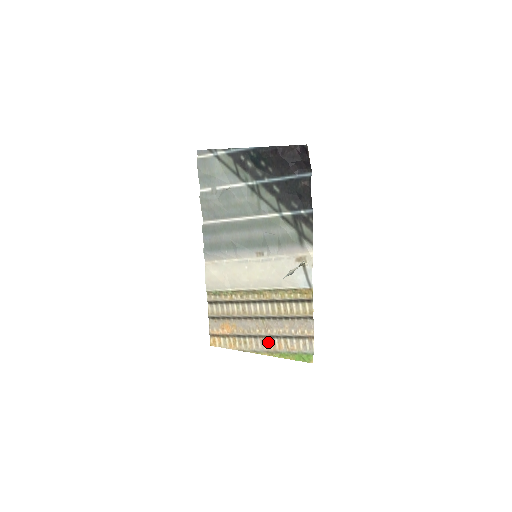
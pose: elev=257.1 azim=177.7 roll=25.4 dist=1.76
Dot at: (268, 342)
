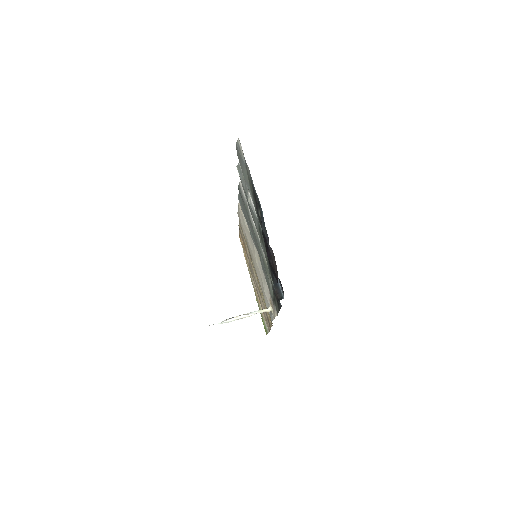
Dot at: occluded
